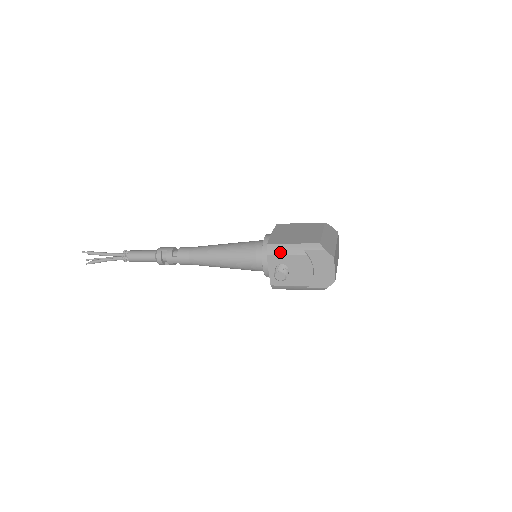
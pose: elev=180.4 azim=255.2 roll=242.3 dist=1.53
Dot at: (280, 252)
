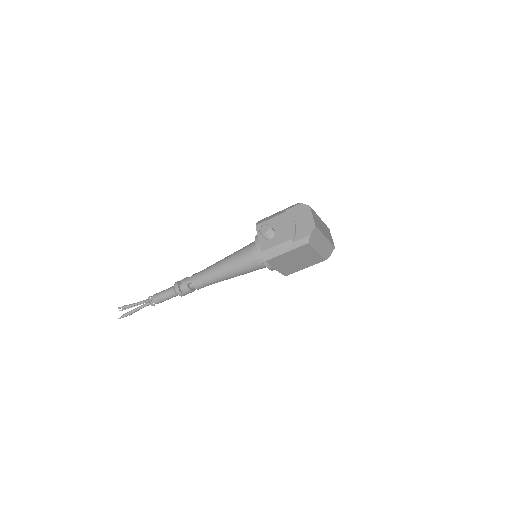
Dot at: (266, 220)
